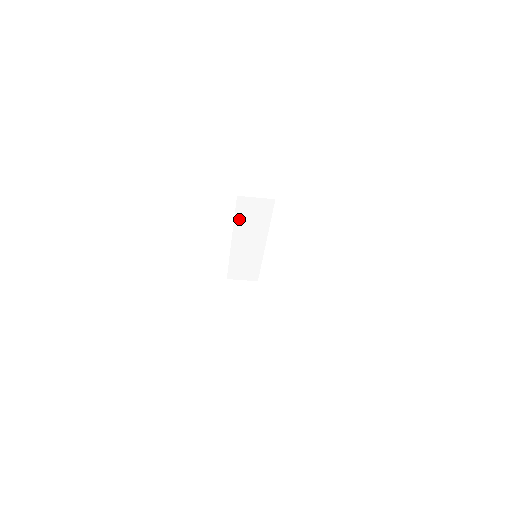
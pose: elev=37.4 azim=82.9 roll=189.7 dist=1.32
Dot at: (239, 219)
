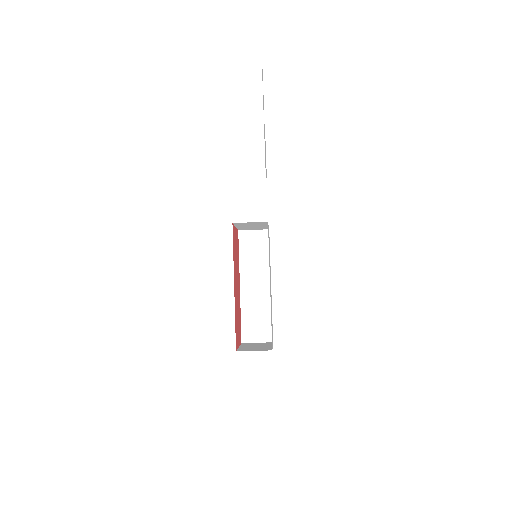
Dot at: (243, 257)
